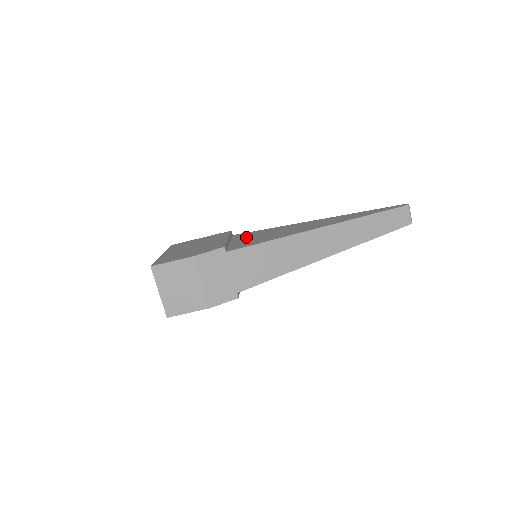
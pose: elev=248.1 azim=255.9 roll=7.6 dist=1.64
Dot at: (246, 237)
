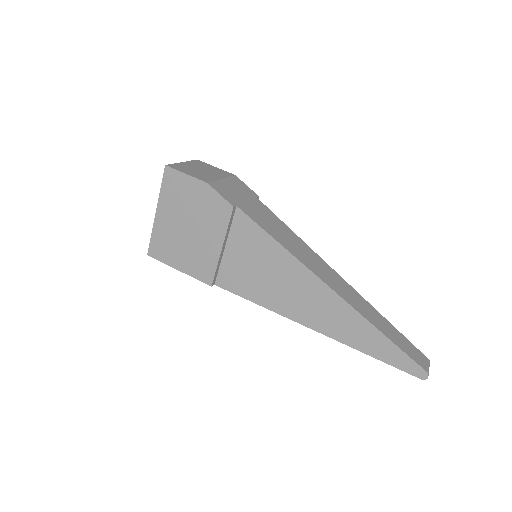
Dot at: occluded
